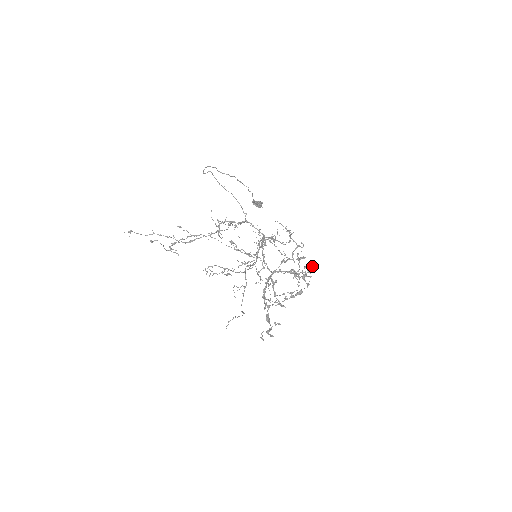
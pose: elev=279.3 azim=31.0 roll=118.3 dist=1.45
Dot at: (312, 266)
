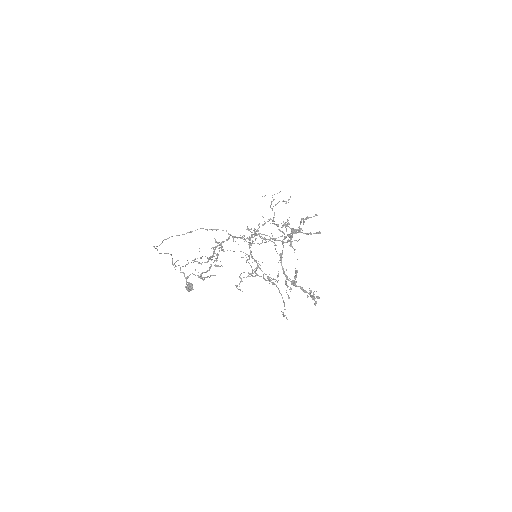
Dot at: (295, 229)
